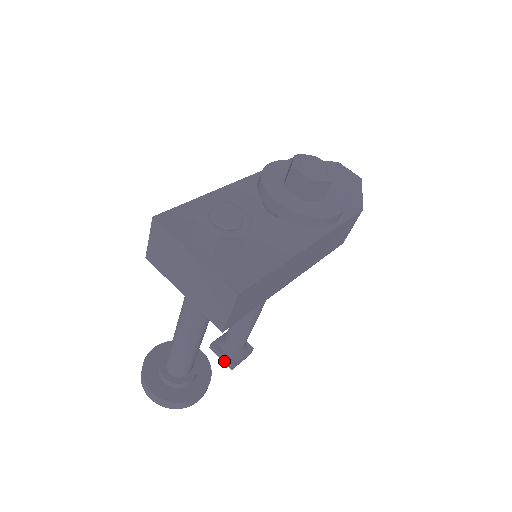
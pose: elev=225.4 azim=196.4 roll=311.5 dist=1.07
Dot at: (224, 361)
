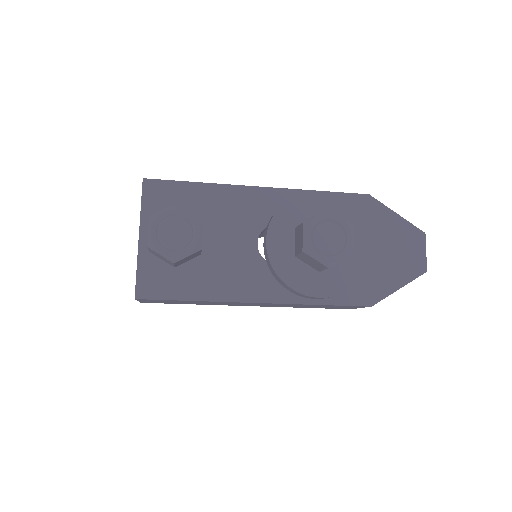
Dot at: occluded
